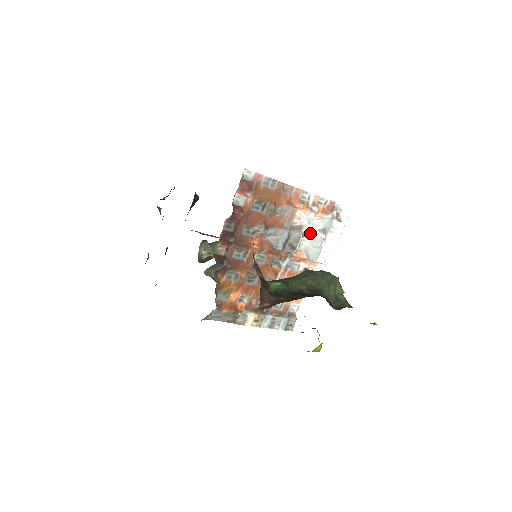
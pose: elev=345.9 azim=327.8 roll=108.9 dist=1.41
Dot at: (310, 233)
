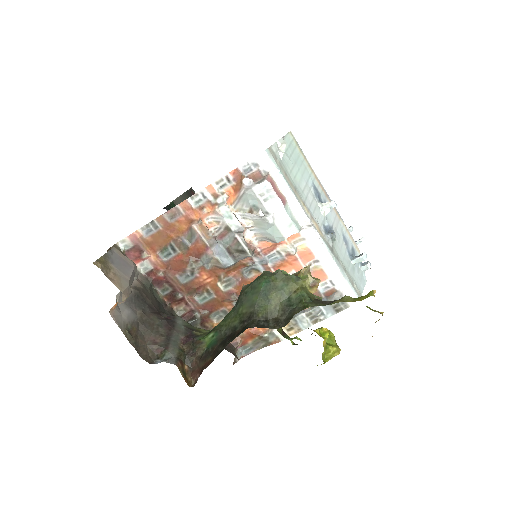
Dot at: (248, 220)
